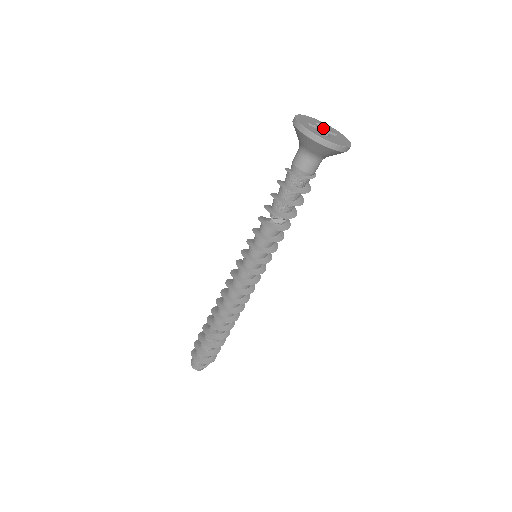
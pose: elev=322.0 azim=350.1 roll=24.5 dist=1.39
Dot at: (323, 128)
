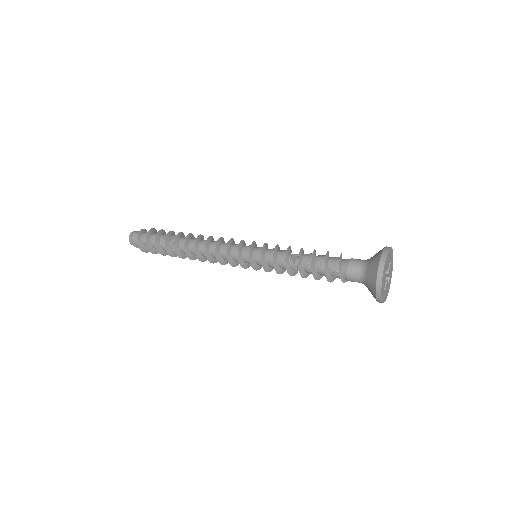
Dot at: (389, 268)
